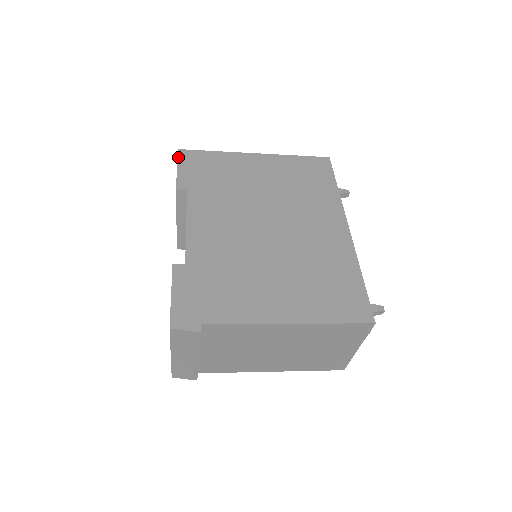
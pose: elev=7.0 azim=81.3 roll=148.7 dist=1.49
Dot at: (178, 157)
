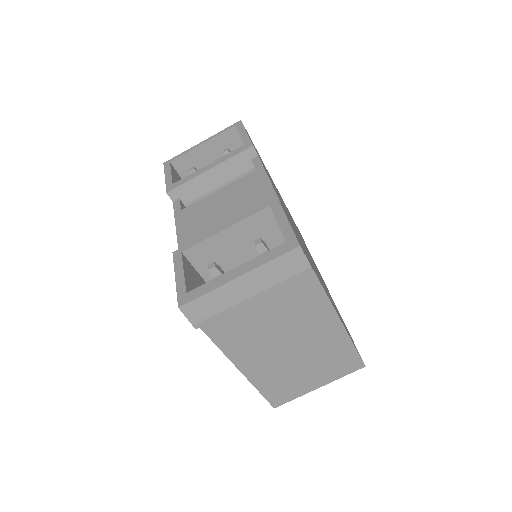
Dot at: occluded
